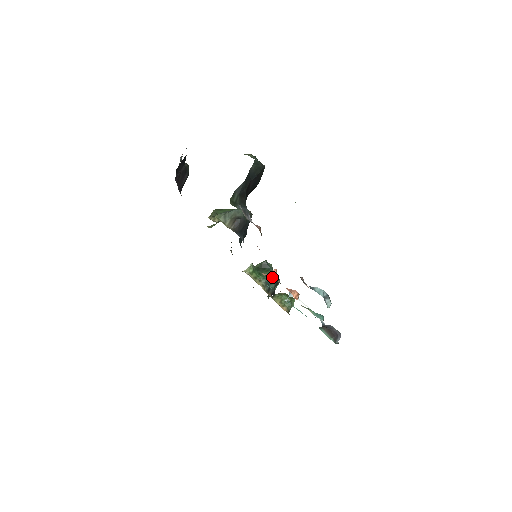
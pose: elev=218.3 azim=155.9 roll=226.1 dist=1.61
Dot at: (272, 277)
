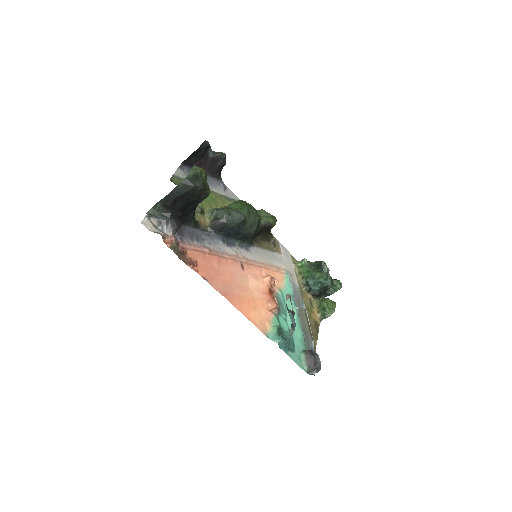
Dot at: (317, 280)
